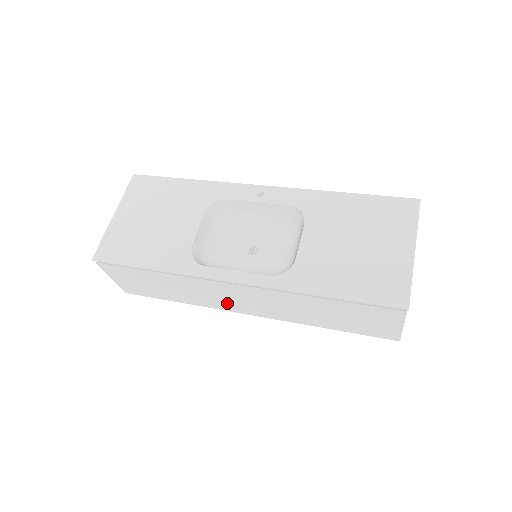
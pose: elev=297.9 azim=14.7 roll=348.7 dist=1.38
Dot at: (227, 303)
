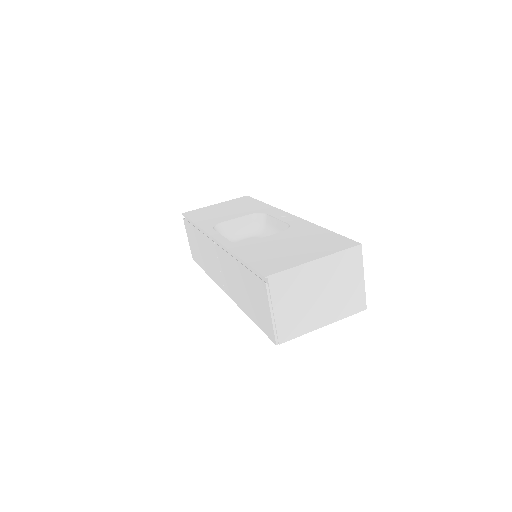
Dot at: (217, 272)
